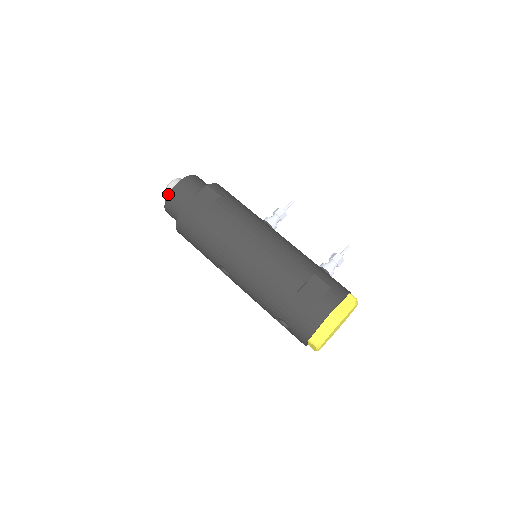
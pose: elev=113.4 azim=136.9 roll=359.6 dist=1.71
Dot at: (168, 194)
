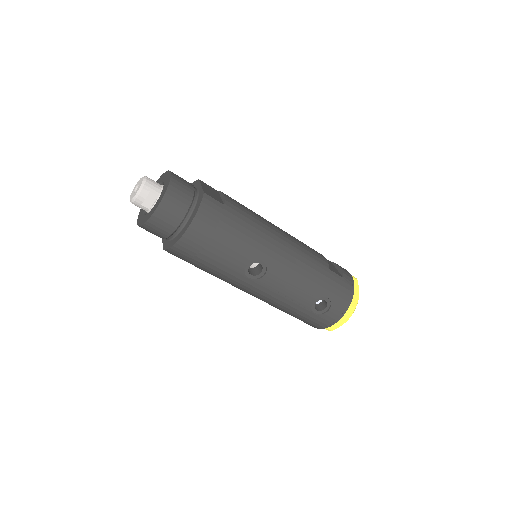
Dot at: (168, 185)
